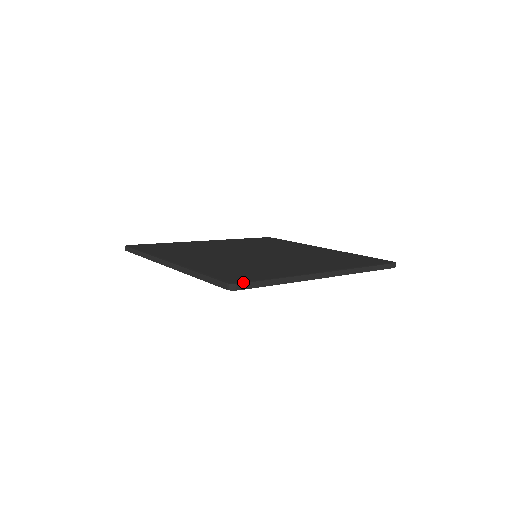
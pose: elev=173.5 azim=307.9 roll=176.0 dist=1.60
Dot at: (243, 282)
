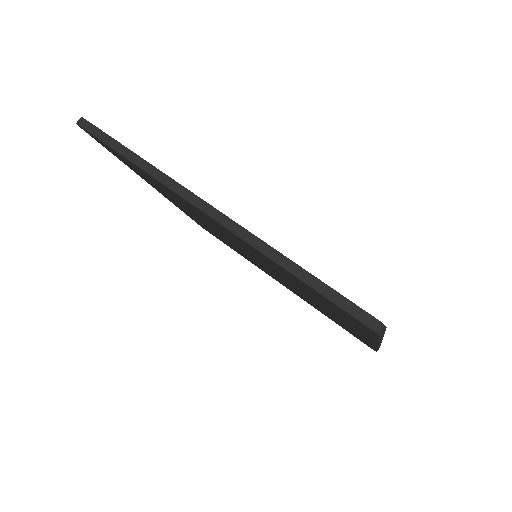
Dot at: occluded
